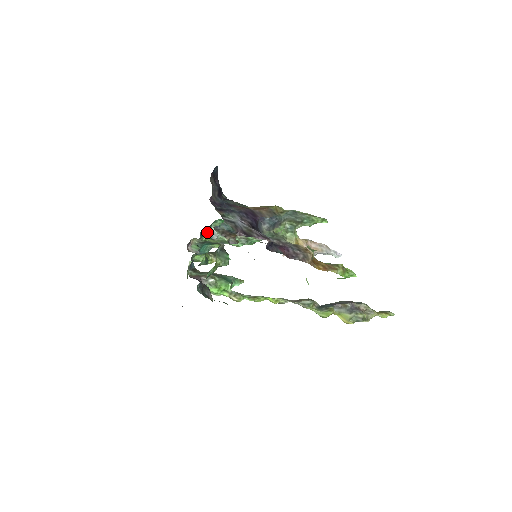
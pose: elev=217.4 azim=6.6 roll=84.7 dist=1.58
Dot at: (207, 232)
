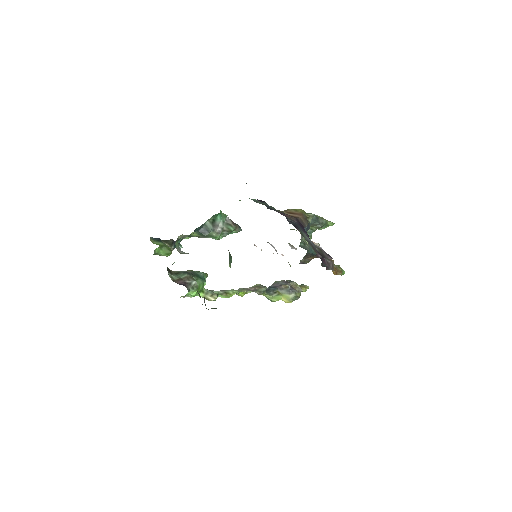
Dot at: (200, 228)
